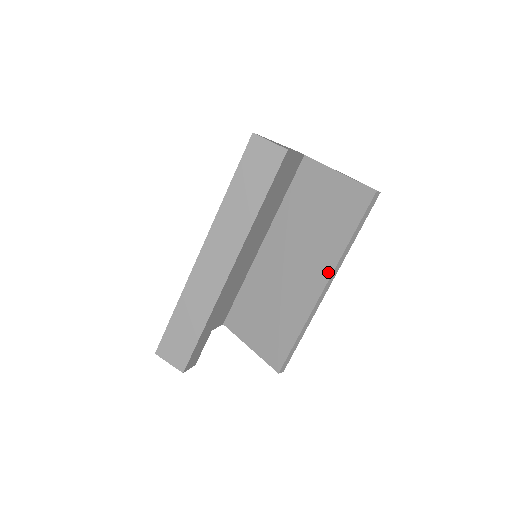
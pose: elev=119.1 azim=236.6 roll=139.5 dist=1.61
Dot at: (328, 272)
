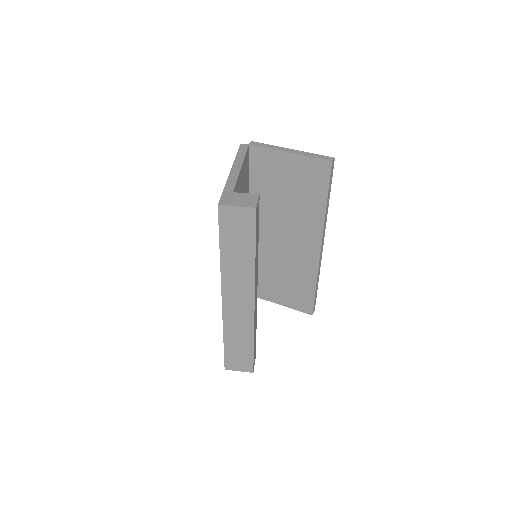
Dot at: (318, 236)
